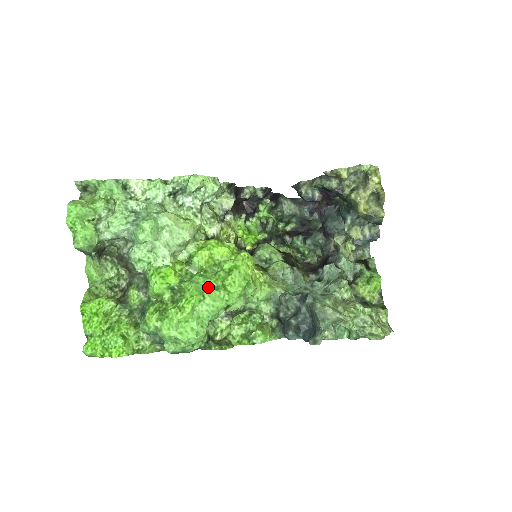
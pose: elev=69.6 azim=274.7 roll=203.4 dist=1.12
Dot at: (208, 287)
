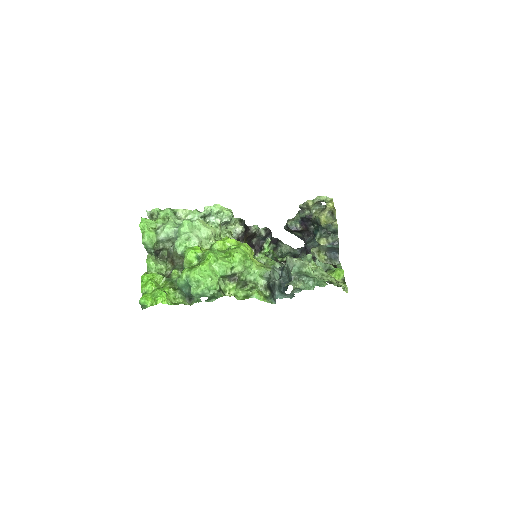
Dot at: (220, 256)
